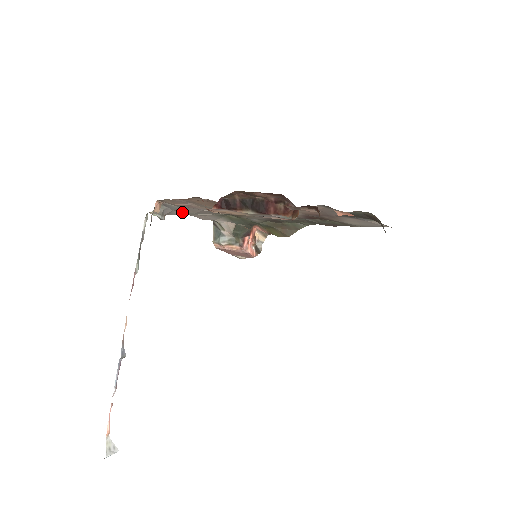
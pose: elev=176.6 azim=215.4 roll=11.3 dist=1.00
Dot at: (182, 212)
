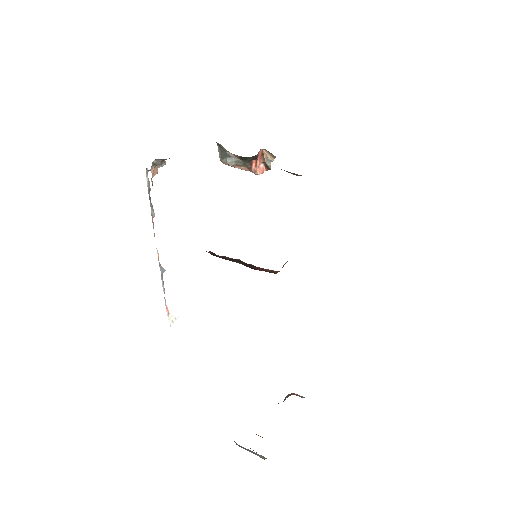
Dot at: occluded
